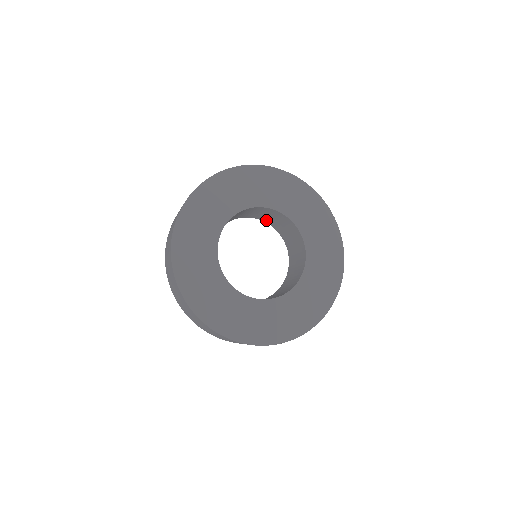
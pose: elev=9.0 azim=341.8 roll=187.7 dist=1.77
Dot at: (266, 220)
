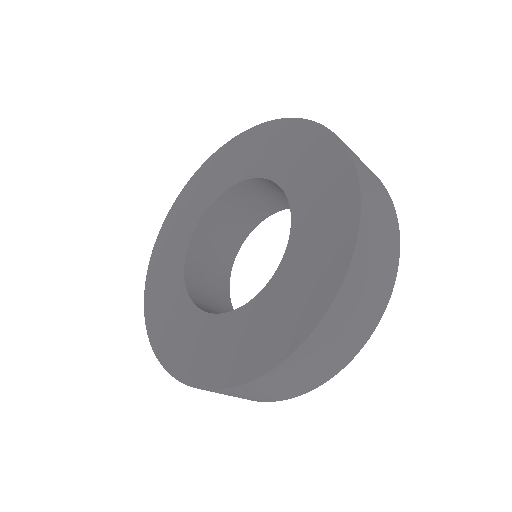
Dot at: occluded
